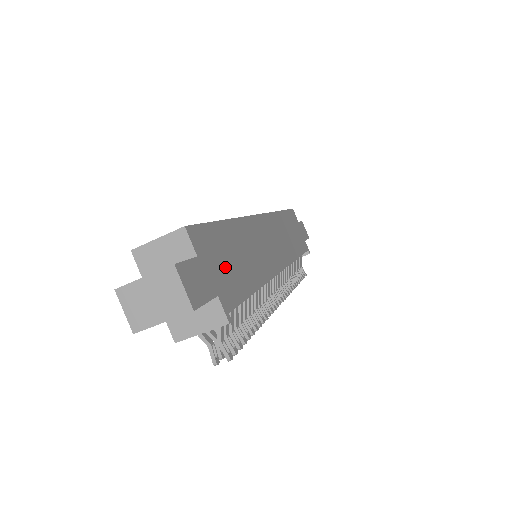
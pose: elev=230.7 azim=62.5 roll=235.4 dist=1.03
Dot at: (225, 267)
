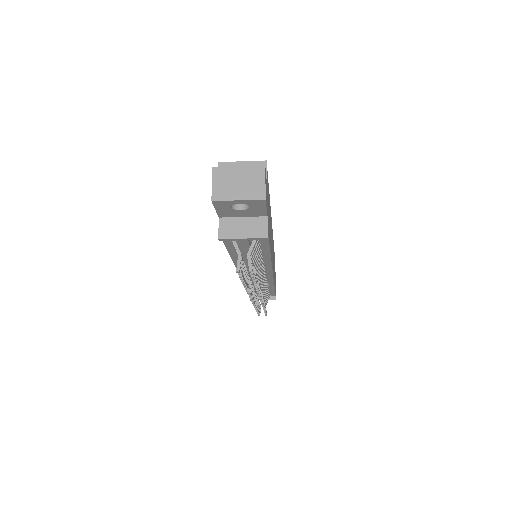
Dot at: (268, 212)
